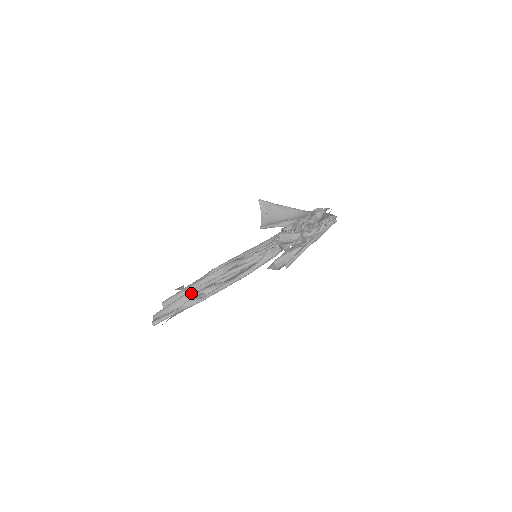
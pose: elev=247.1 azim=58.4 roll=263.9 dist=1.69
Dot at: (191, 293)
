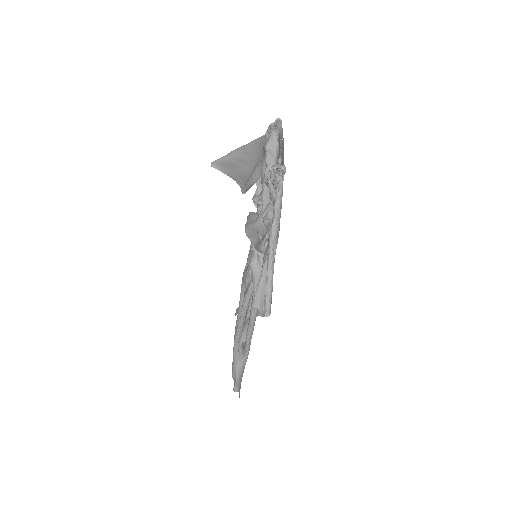
Dot at: (236, 342)
